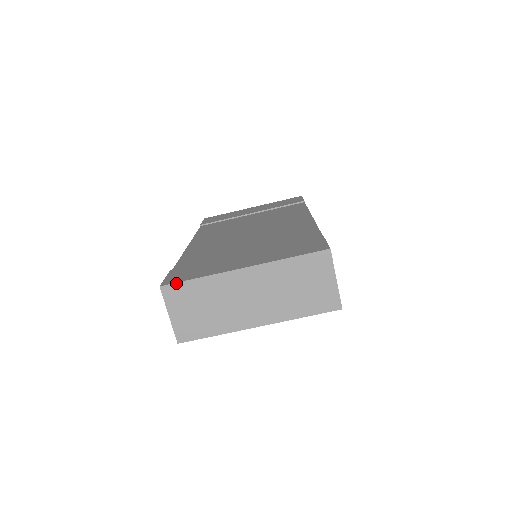
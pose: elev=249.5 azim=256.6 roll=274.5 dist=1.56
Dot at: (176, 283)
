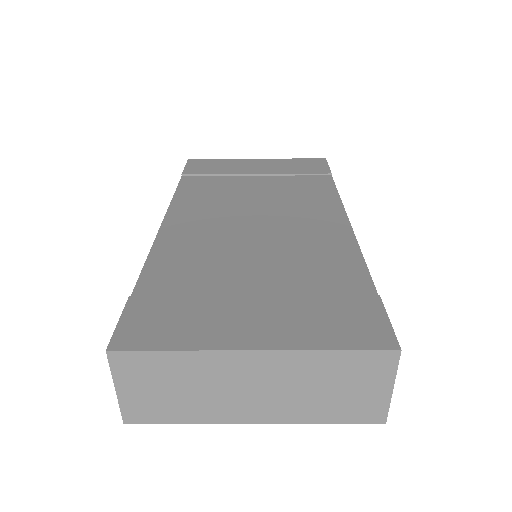
Dot at: (135, 351)
